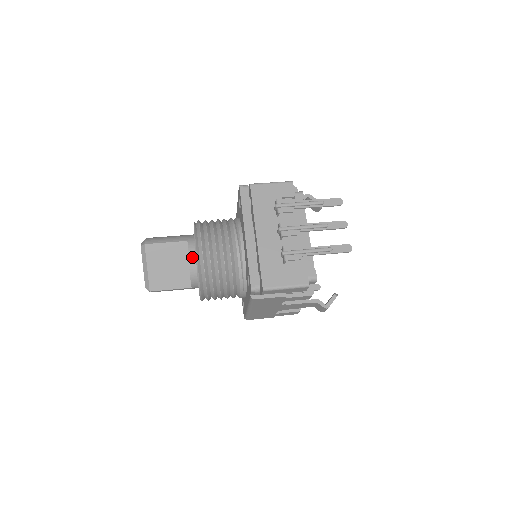
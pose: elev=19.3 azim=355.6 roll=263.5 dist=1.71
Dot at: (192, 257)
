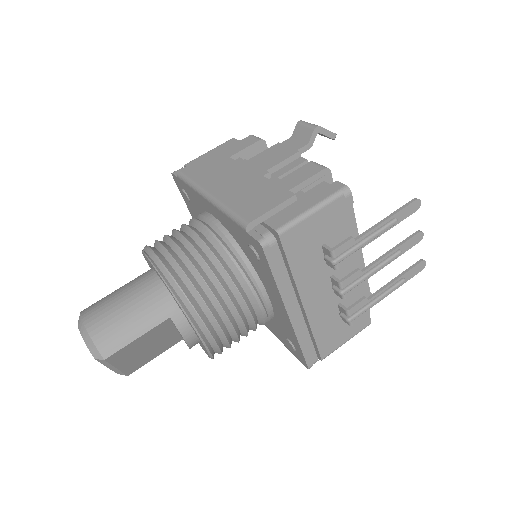
Dot at: (190, 338)
